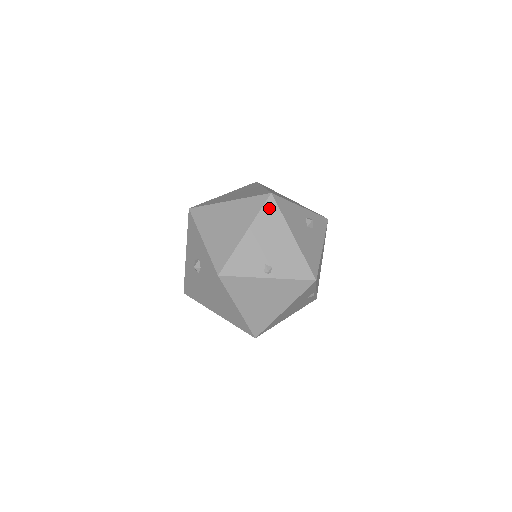
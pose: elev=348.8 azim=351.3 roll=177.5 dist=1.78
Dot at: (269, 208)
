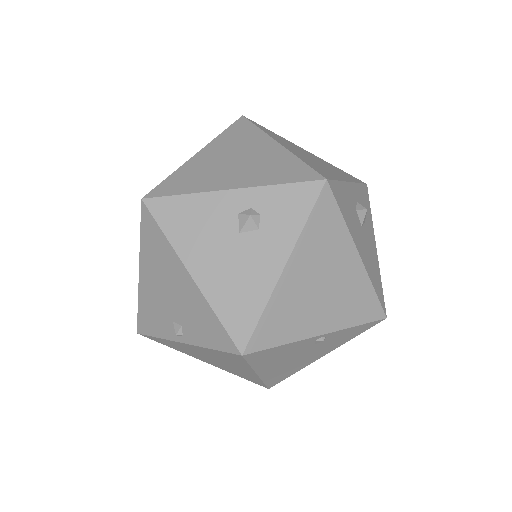
Dot at: (147, 227)
